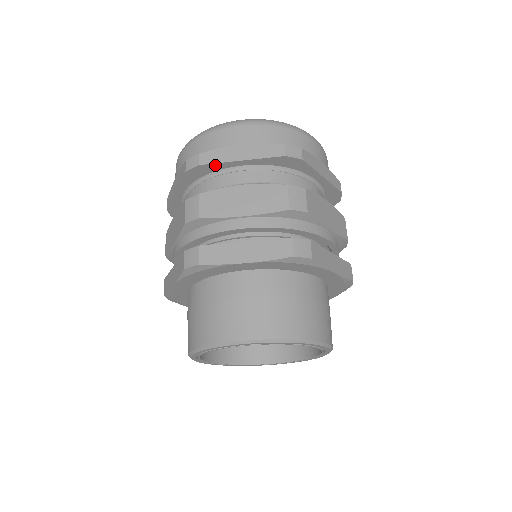
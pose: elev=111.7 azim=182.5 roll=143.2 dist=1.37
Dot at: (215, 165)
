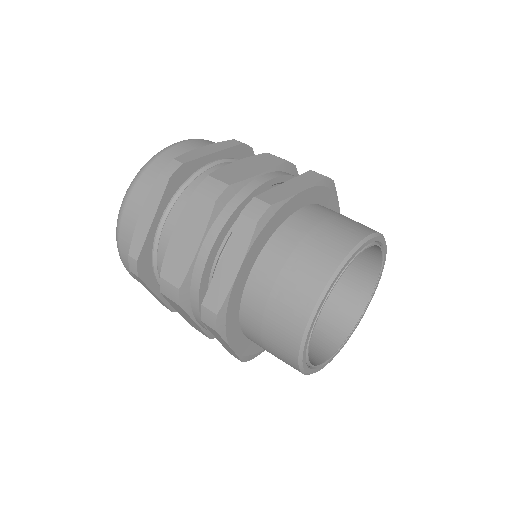
Dot at: (145, 247)
